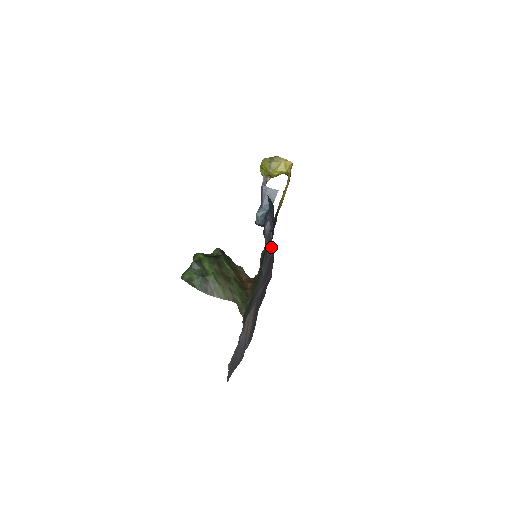
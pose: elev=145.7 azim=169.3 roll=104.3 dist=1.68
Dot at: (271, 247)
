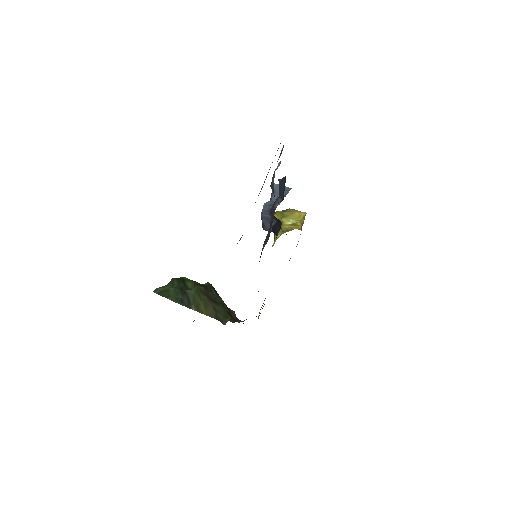
Dot at: occluded
